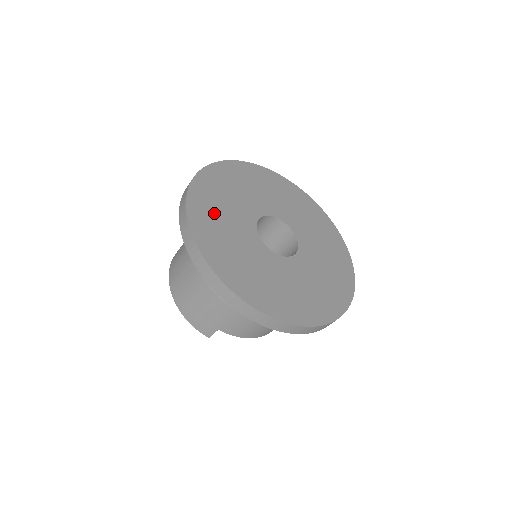
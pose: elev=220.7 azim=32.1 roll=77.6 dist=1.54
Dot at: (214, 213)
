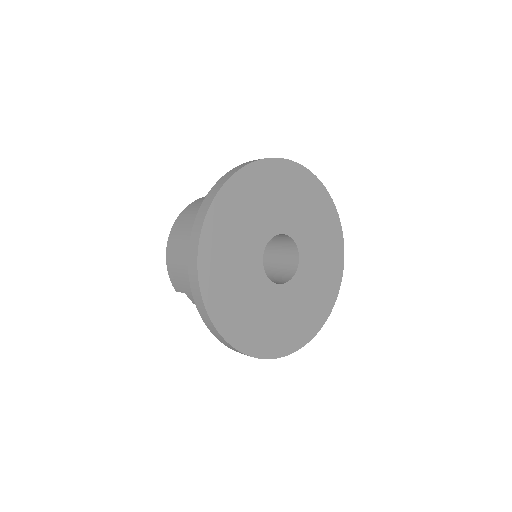
Dot at: (237, 214)
